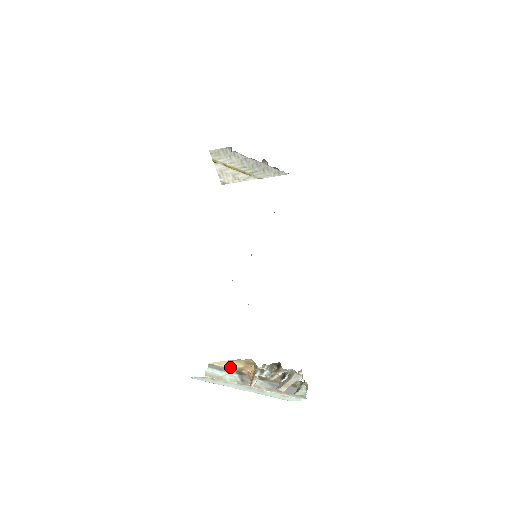
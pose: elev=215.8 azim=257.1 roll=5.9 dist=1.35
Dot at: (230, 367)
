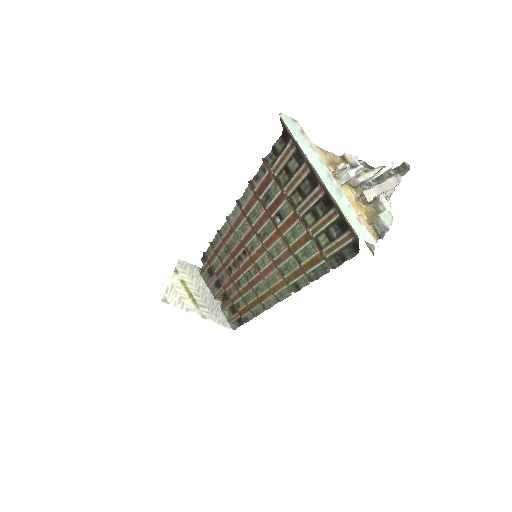
Dot at: occluded
